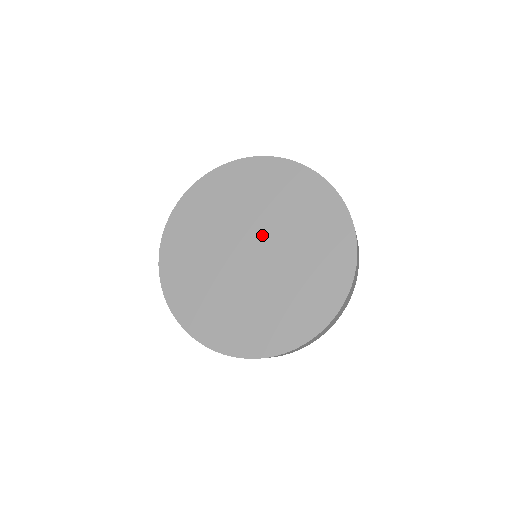
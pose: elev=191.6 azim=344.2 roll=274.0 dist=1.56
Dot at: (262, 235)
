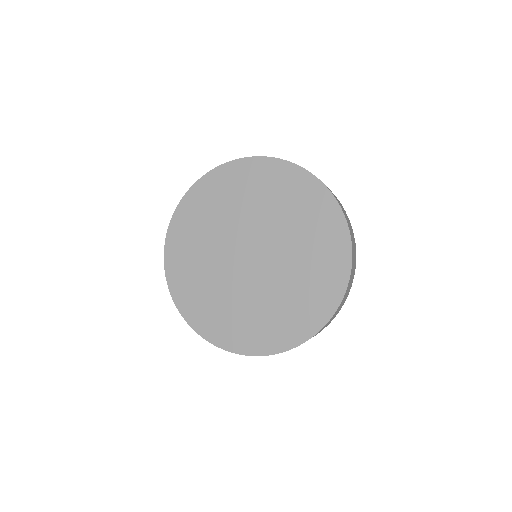
Dot at: (264, 241)
